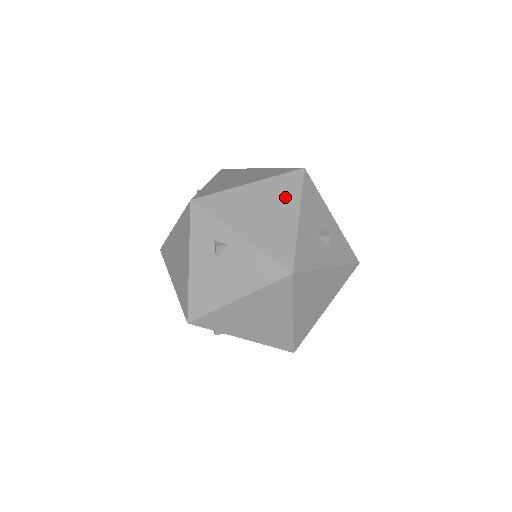
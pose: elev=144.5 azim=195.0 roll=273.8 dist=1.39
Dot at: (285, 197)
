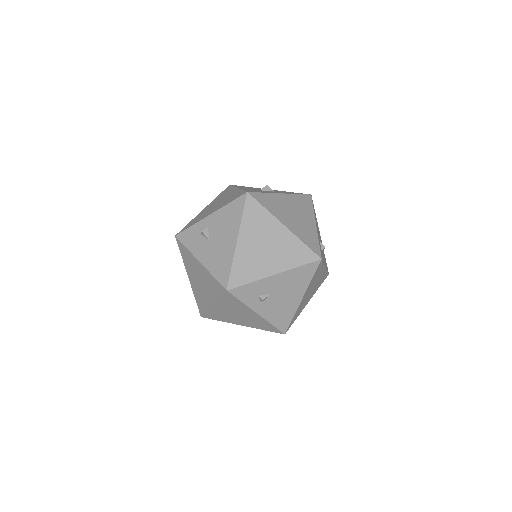
Dot at: occluded
